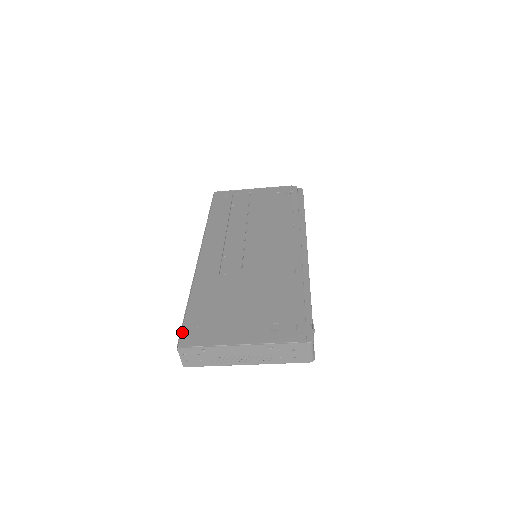
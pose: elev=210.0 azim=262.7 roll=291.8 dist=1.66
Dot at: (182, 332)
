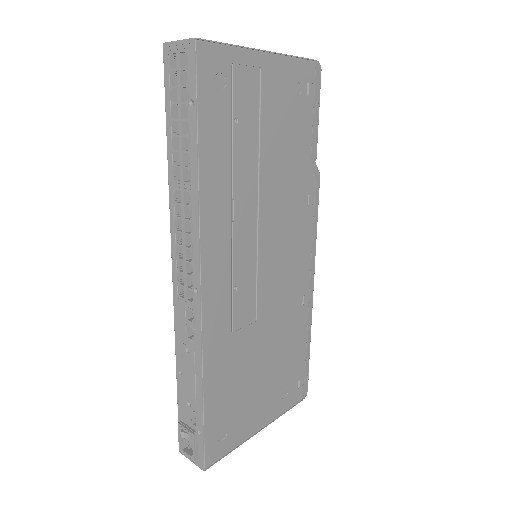
Dot at: (206, 449)
